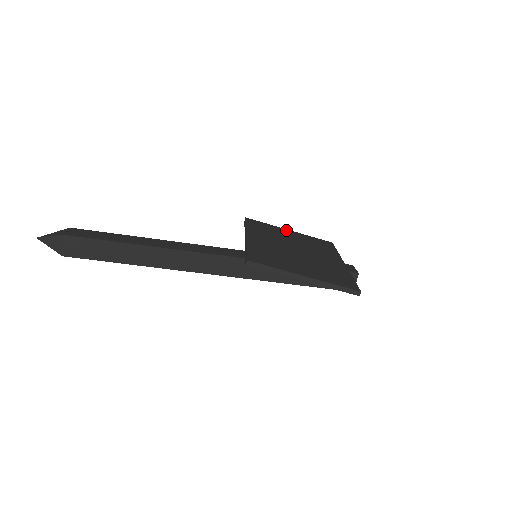
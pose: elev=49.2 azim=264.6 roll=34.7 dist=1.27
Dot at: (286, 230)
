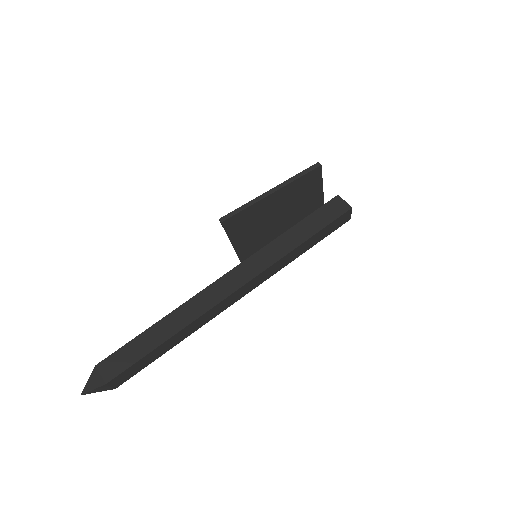
Dot at: occluded
